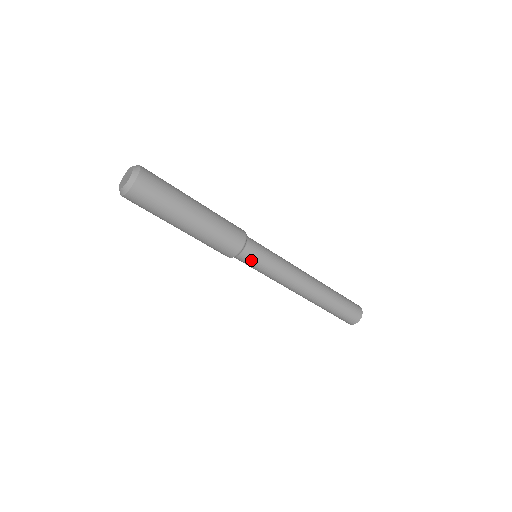
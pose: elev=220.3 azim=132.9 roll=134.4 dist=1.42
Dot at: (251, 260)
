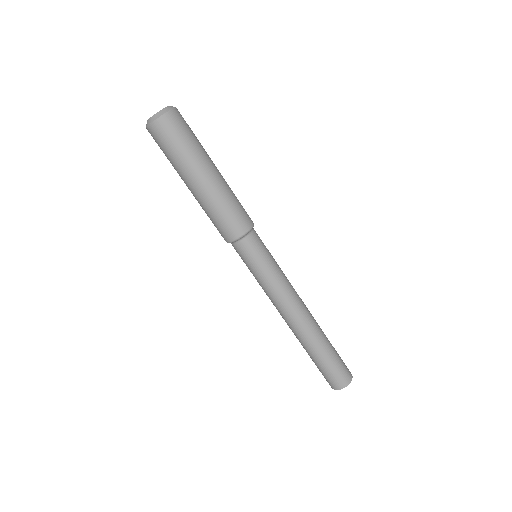
Dot at: (256, 249)
